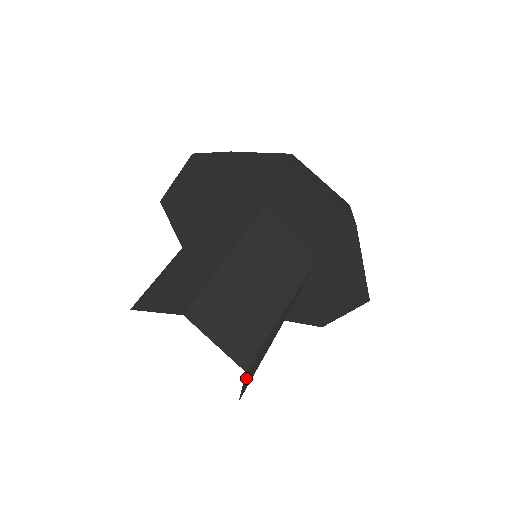
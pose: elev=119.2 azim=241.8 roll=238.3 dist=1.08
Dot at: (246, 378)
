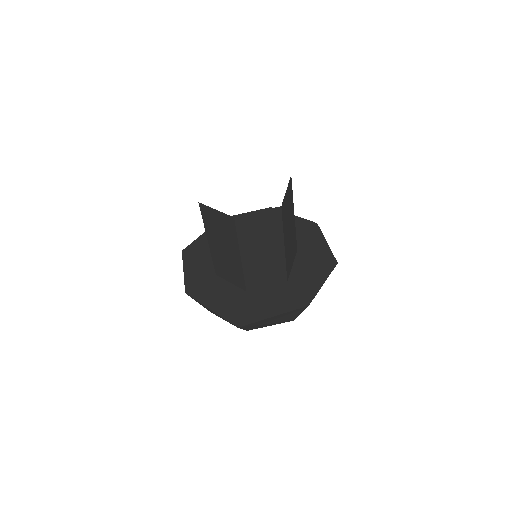
Dot at: (288, 189)
